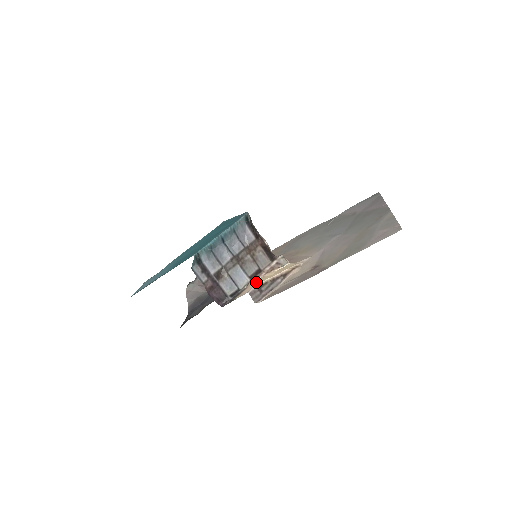
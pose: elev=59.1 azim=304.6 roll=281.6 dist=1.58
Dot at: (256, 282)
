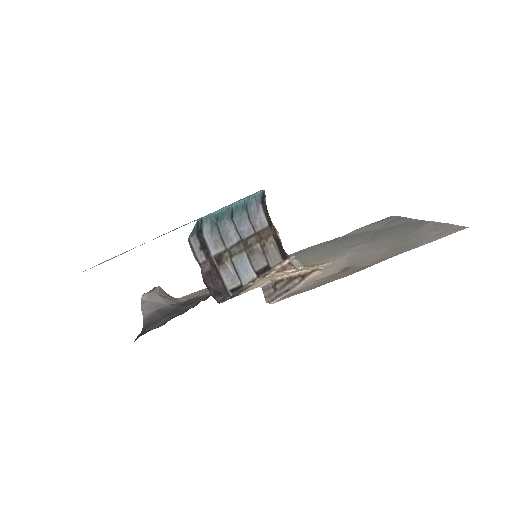
Dot at: (267, 278)
